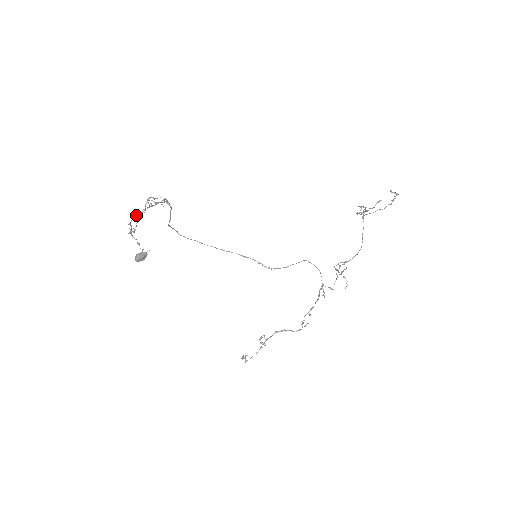
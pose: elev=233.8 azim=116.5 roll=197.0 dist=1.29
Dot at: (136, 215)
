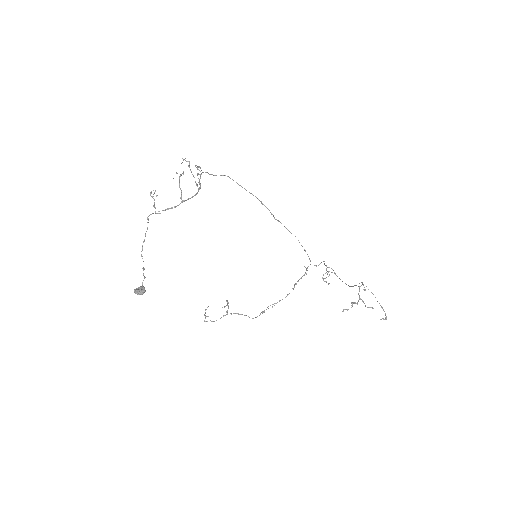
Dot at: occluded
